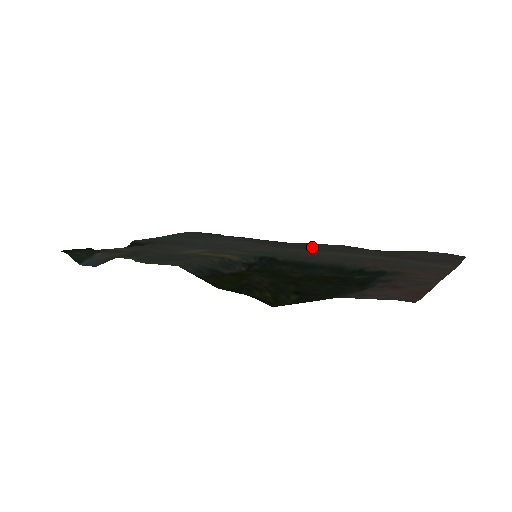
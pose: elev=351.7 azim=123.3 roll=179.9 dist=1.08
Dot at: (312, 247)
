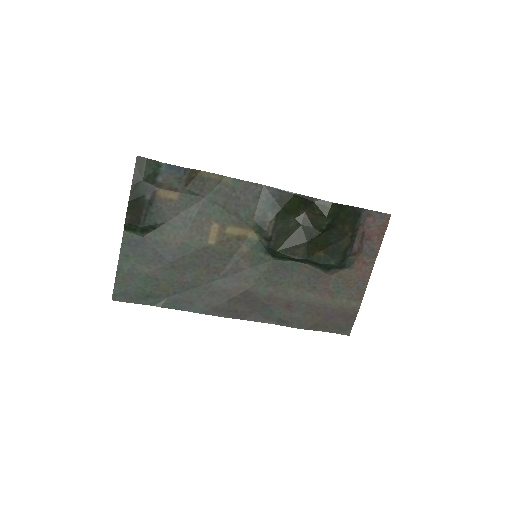
Dot at: (261, 304)
